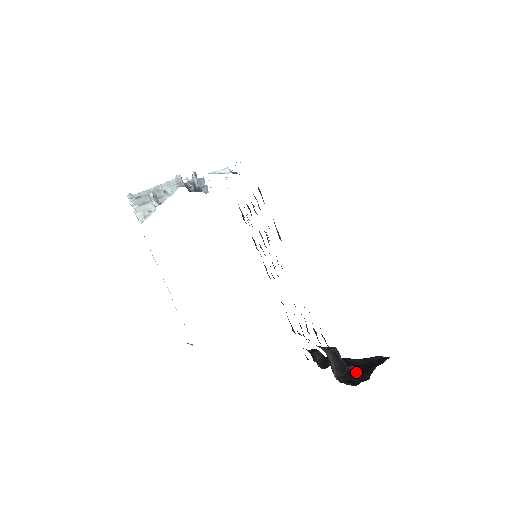
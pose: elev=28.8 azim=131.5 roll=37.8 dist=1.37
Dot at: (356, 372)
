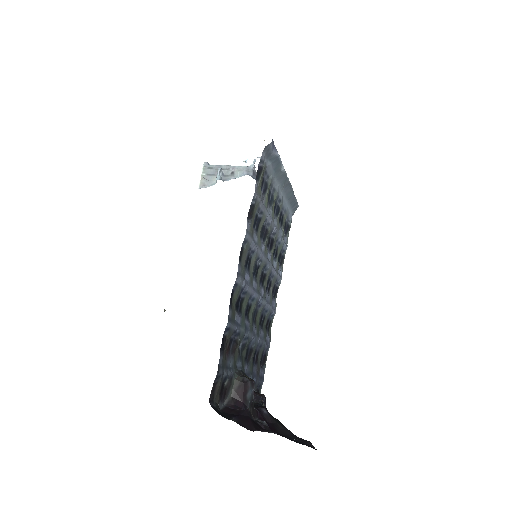
Dot at: (250, 418)
